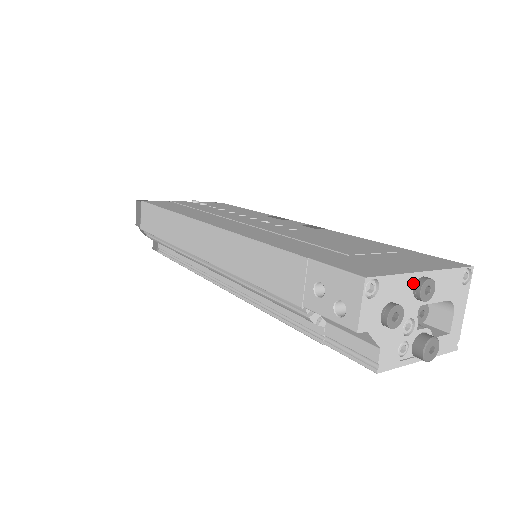
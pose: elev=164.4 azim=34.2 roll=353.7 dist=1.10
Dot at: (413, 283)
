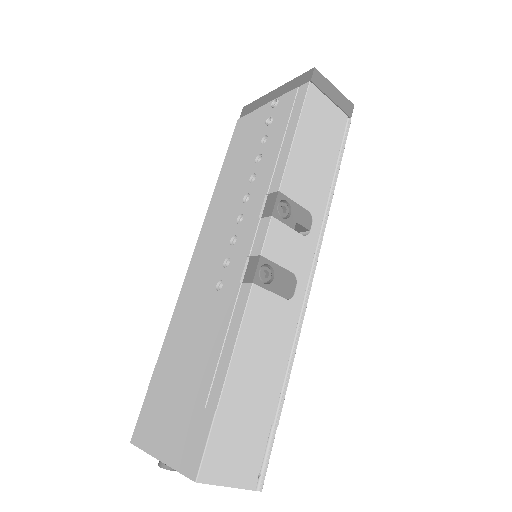
Dot at: occluded
